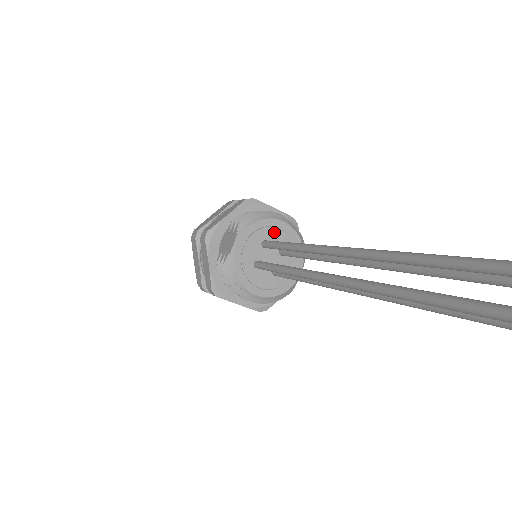
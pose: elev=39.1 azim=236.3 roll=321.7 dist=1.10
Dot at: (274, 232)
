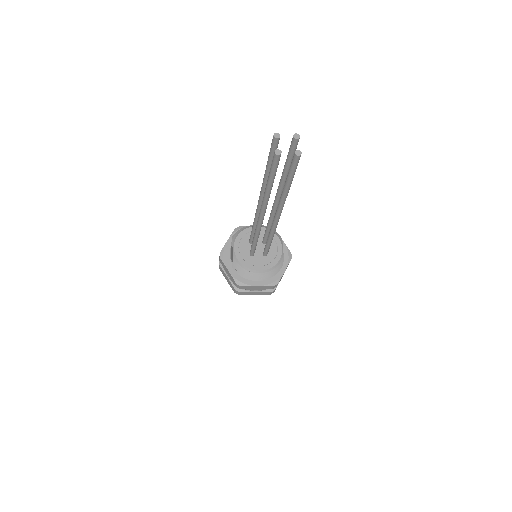
Dot at: occluded
